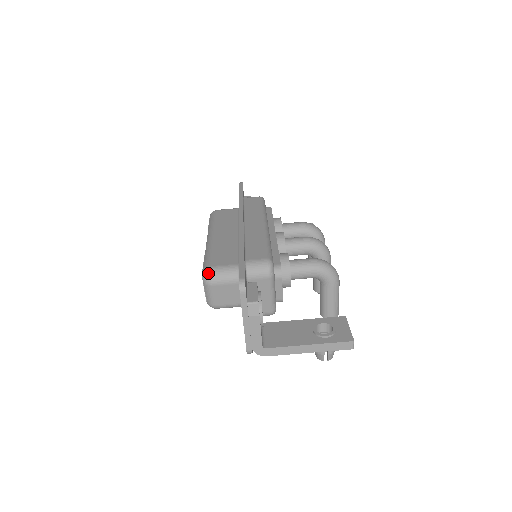
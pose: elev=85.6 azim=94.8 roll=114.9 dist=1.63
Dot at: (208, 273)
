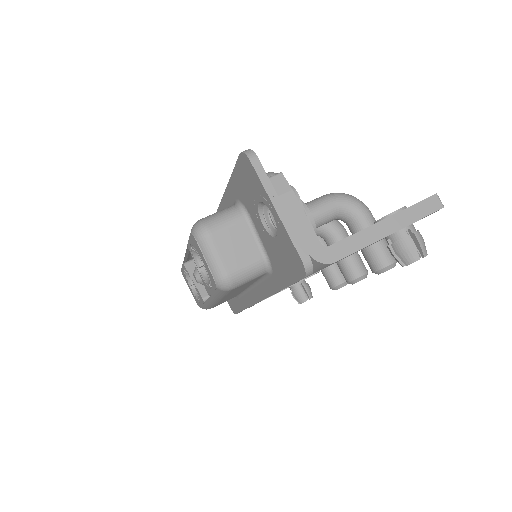
Dot at: (198, 223)
